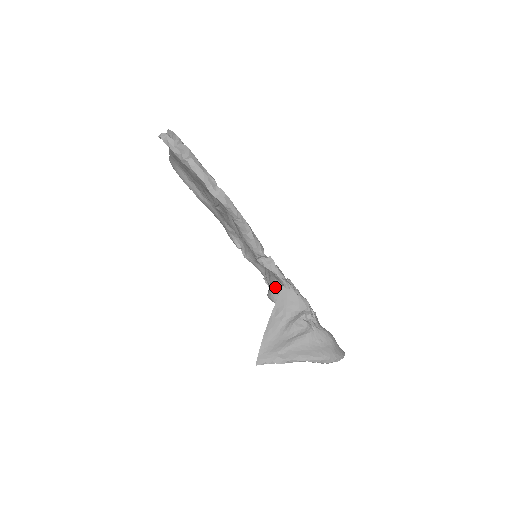
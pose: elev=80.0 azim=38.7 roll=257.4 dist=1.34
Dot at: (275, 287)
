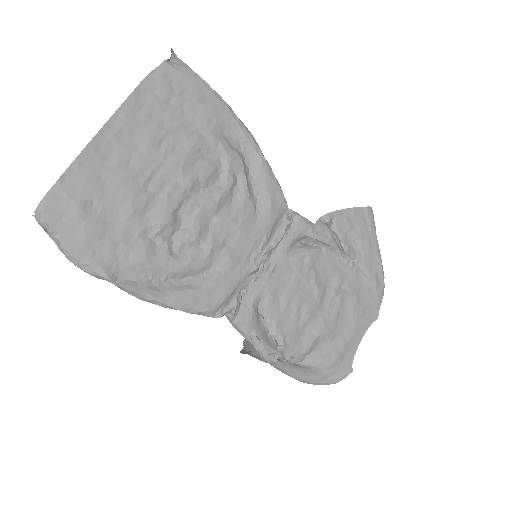
Dot at: occluded
